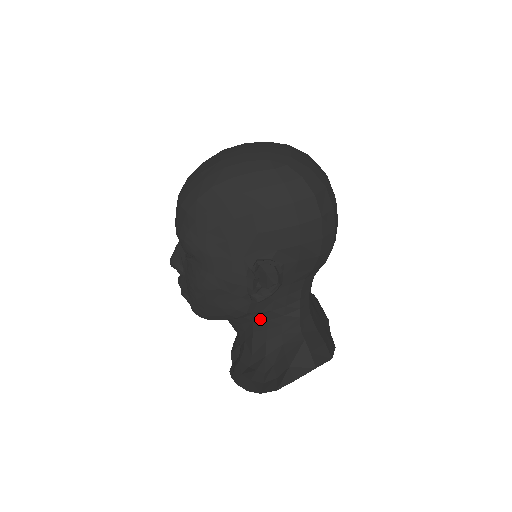
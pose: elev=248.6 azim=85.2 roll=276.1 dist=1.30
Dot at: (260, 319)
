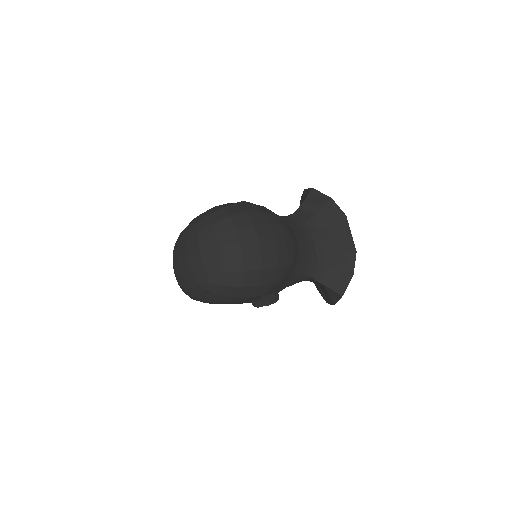
Dot at: occluded
